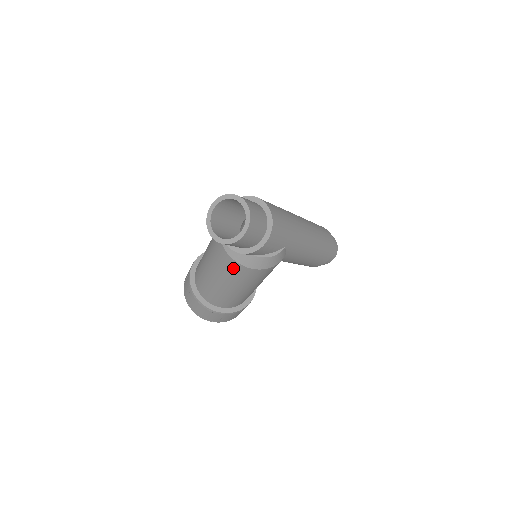
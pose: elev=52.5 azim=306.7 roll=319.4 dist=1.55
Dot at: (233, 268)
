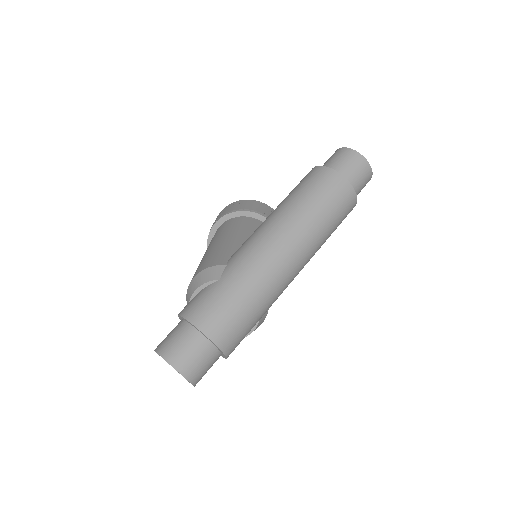
Dot at: occluded
